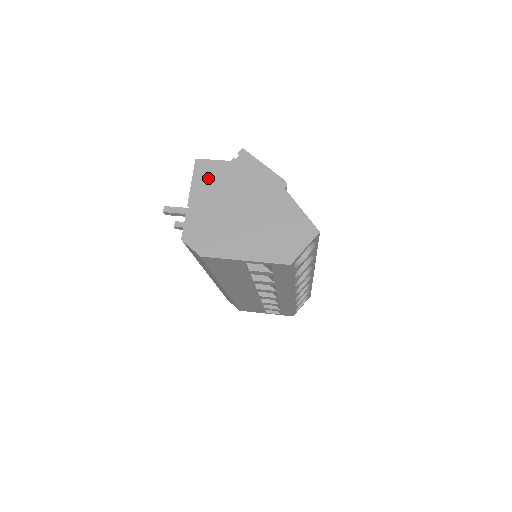
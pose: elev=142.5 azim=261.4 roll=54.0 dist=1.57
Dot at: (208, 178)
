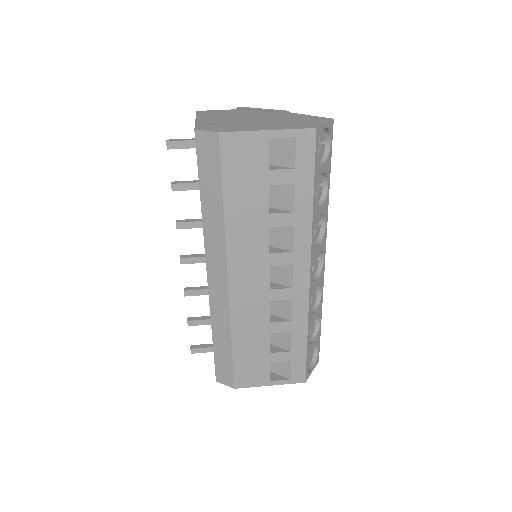
Dot at: (212, 114)
